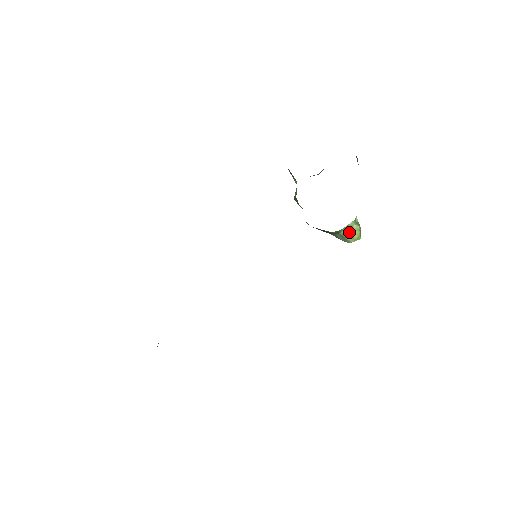
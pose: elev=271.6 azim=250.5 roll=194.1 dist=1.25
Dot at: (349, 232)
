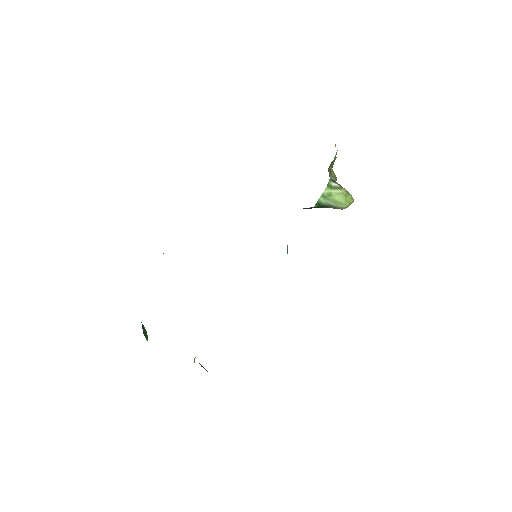
Dot at: (331, 200)
